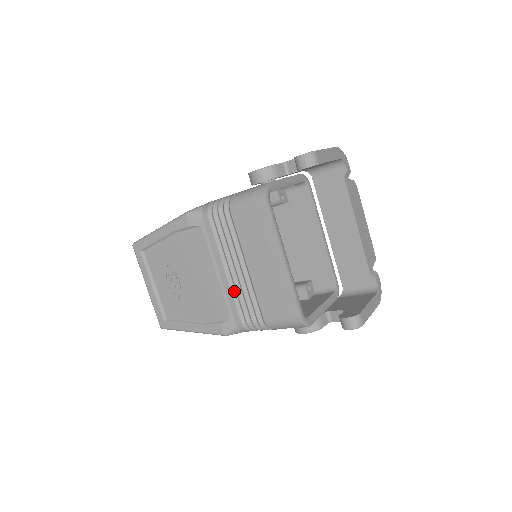
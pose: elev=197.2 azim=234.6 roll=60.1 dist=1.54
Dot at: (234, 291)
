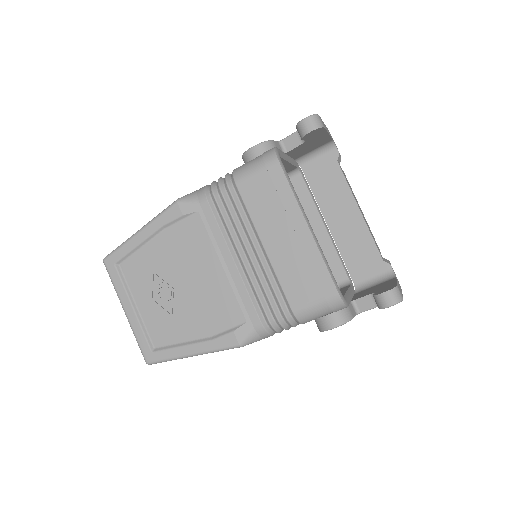
Dot at: (247, 284)
